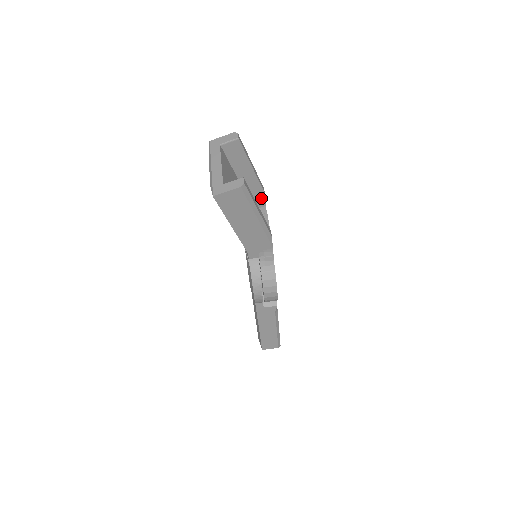
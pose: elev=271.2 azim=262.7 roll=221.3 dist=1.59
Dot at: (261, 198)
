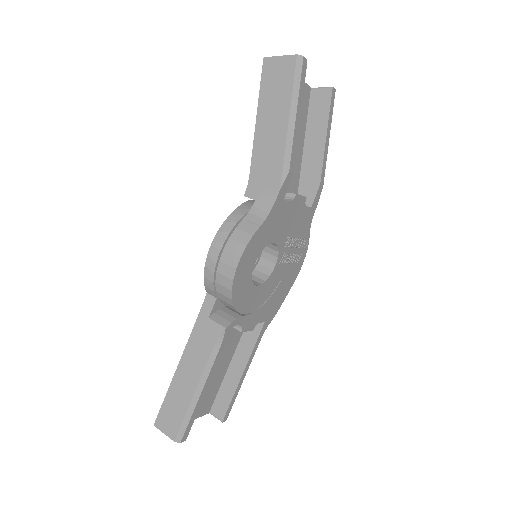
Dot at: (312, 191)
